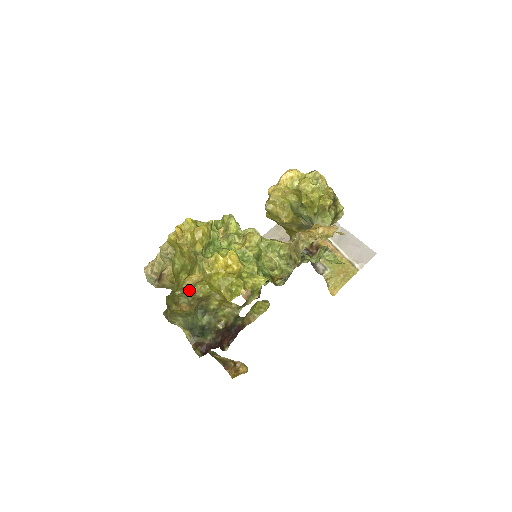
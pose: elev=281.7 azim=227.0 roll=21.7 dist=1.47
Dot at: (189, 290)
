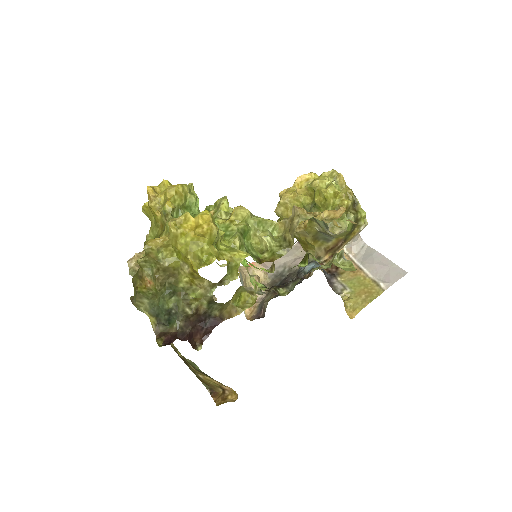
Dot at: (152, 256)
